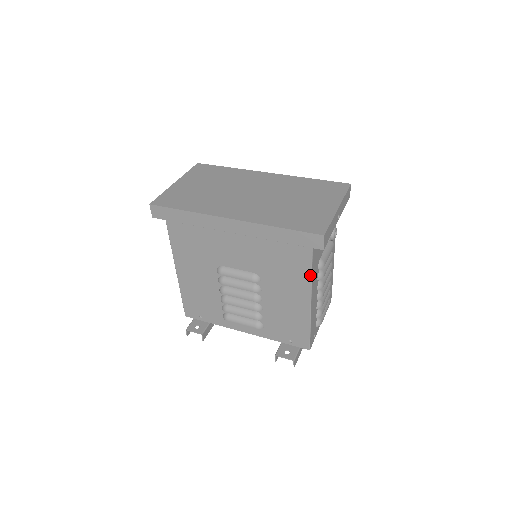
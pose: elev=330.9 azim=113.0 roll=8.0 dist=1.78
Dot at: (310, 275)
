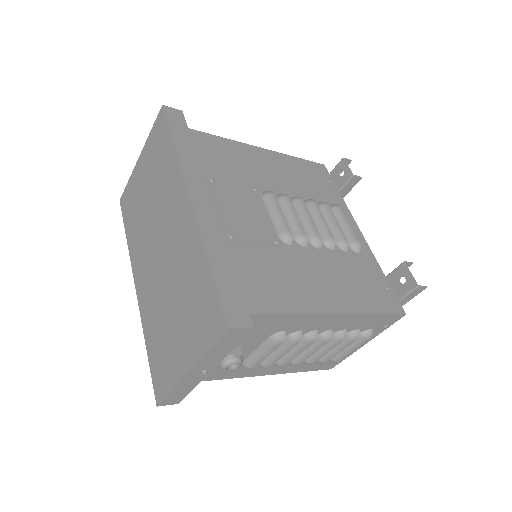
Dot at: (224, 377)
